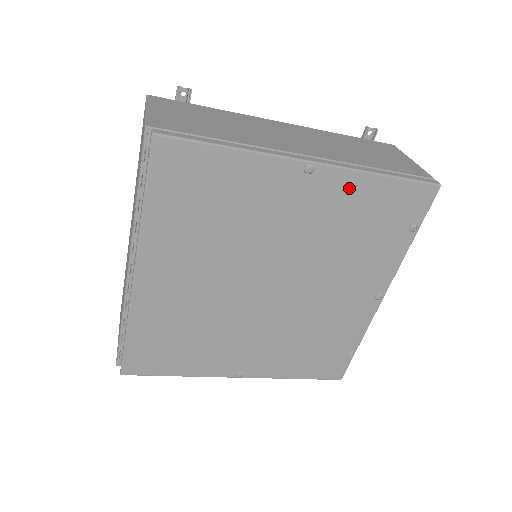
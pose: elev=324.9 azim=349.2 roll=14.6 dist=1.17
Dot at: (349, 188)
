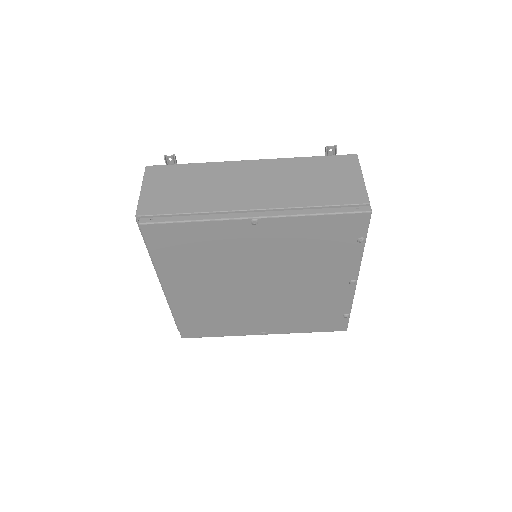
Dot at: (291, 227)
